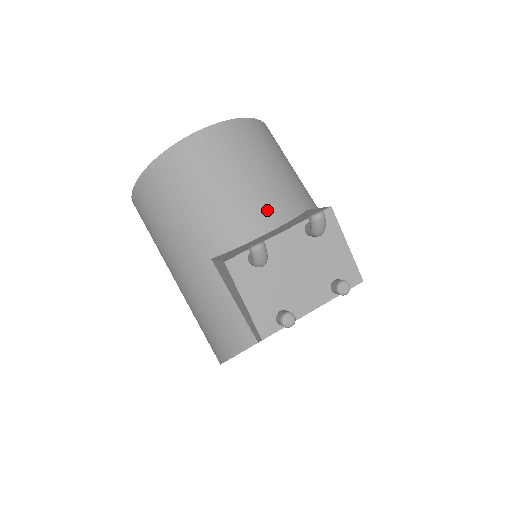
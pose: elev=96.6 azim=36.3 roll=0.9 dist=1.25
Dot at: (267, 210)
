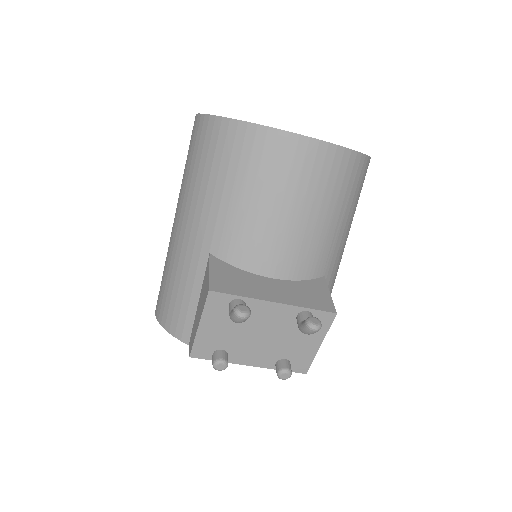
Dot at: (289, 258)
